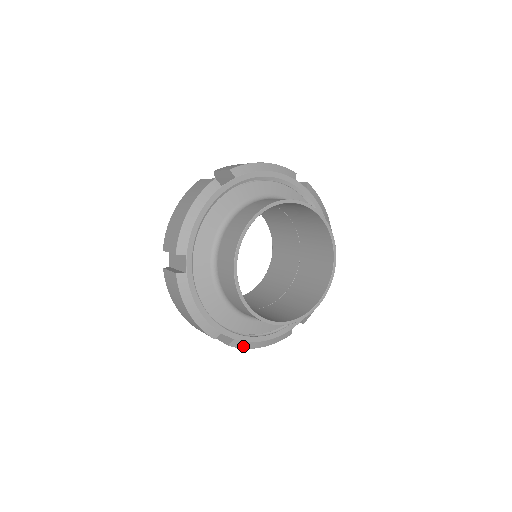
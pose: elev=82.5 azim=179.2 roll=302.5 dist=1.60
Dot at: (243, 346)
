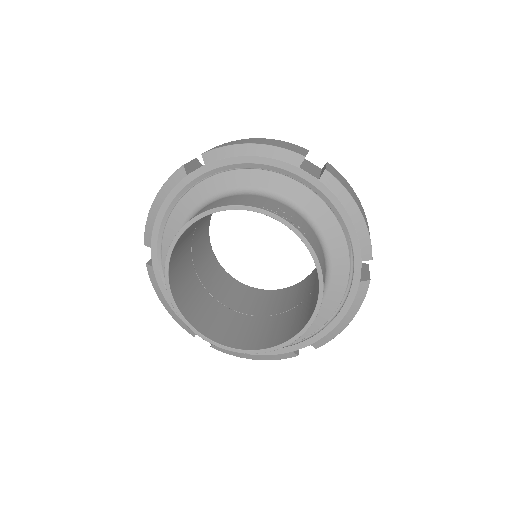
Dot at: (329, 339)
